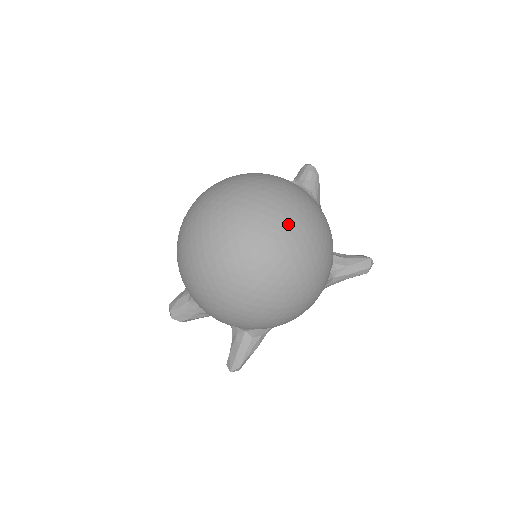
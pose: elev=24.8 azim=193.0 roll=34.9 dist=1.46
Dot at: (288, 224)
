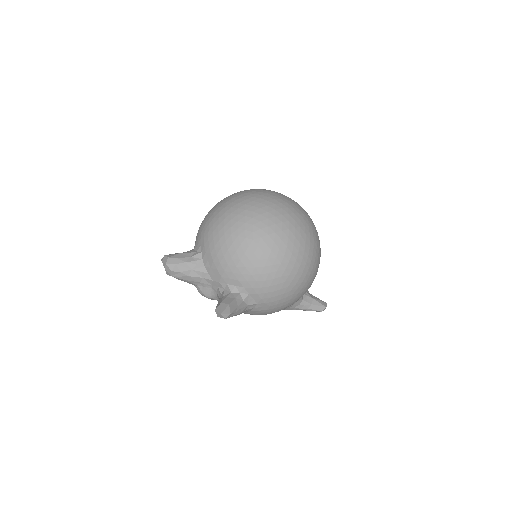
Dot at: (314, 227)
